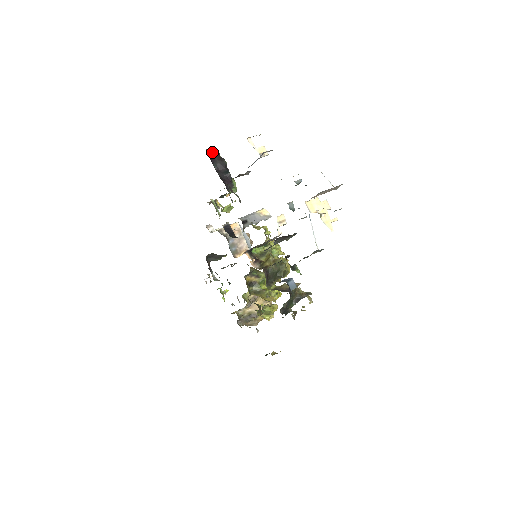
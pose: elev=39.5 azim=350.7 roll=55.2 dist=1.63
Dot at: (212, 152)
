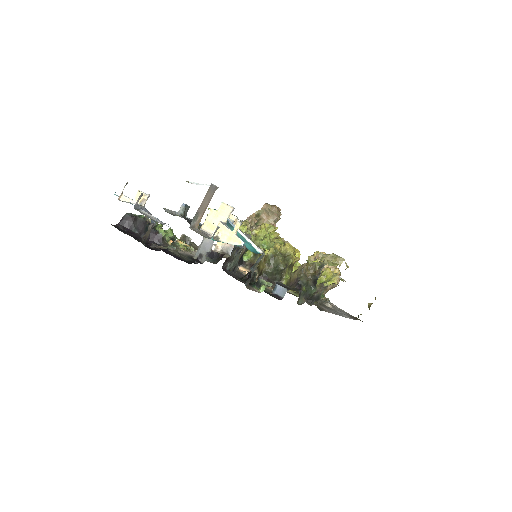
Dot at: (122, 221)
